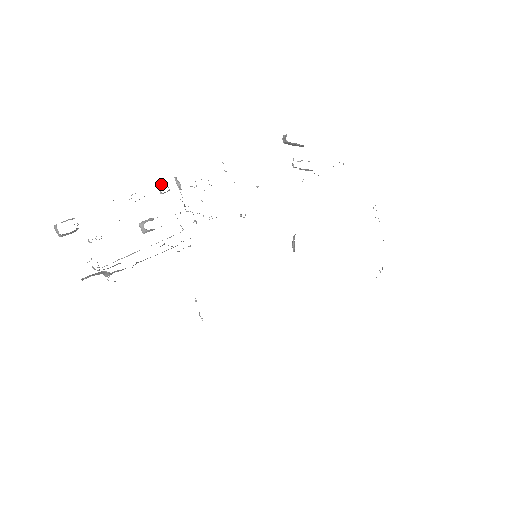
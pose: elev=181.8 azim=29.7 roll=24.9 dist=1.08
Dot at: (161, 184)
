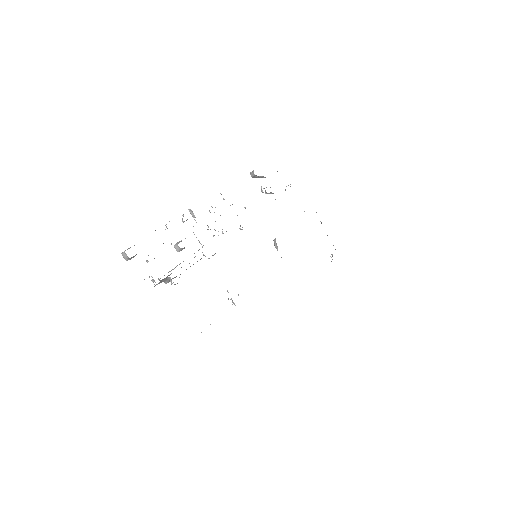
Dot at: (182, 215)
